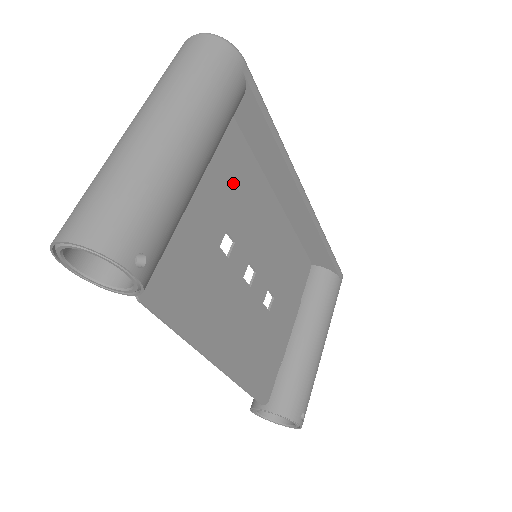
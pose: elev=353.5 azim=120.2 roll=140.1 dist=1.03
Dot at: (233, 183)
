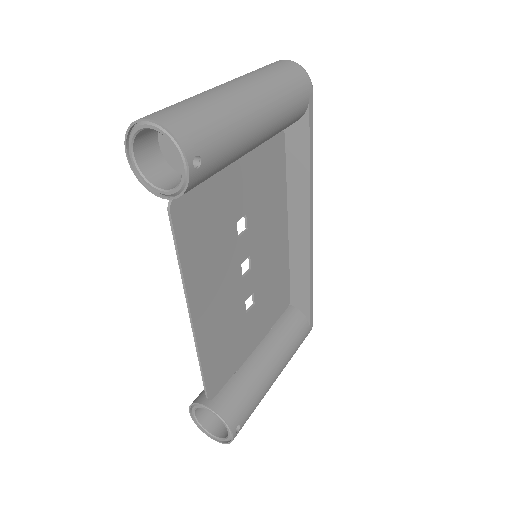
Dot at: (265, 182)
